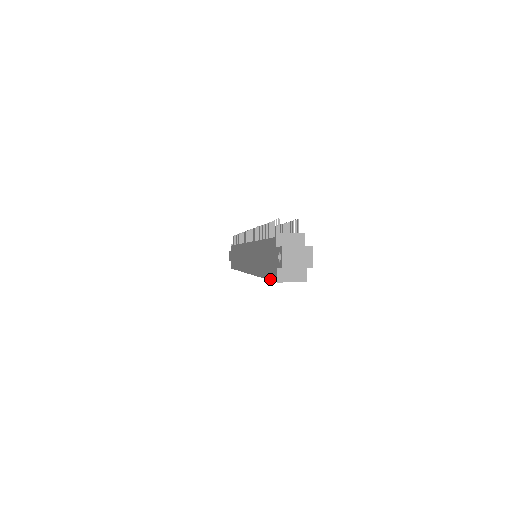
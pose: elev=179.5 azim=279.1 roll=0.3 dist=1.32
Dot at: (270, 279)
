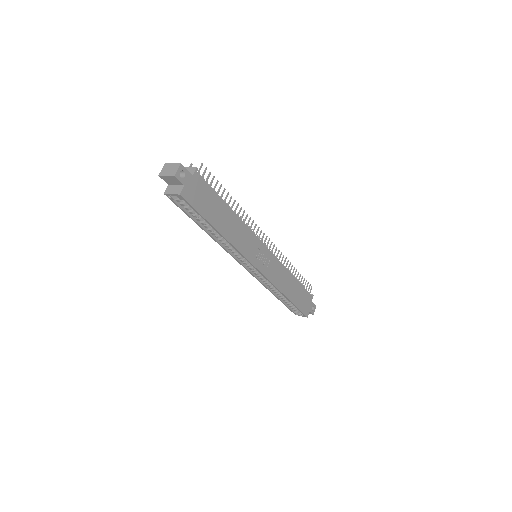
Dot at: (179, 207)
